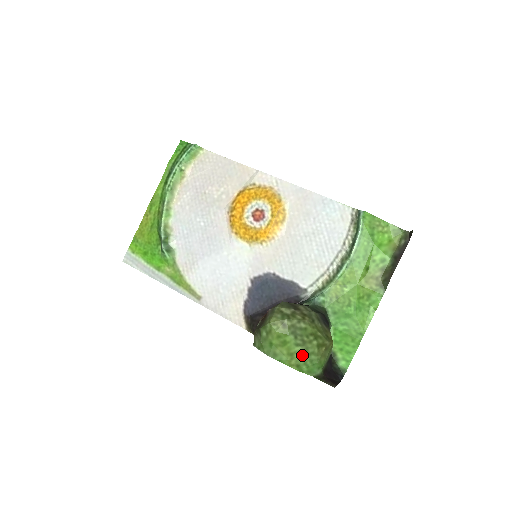
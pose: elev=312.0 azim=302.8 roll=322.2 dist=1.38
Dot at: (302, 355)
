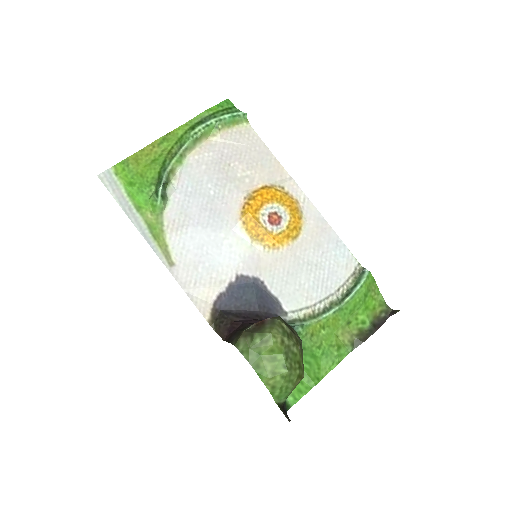
Dot at: (284, 379)
